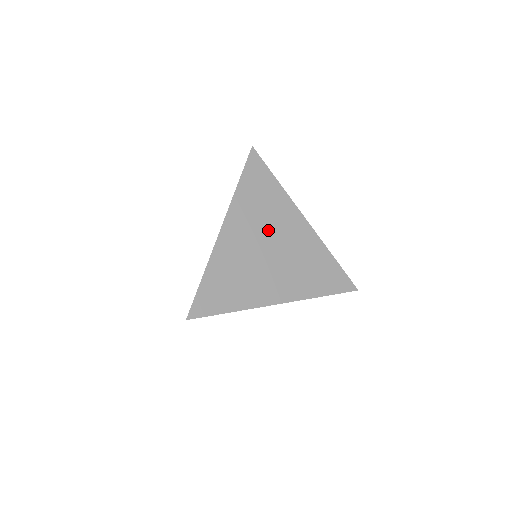
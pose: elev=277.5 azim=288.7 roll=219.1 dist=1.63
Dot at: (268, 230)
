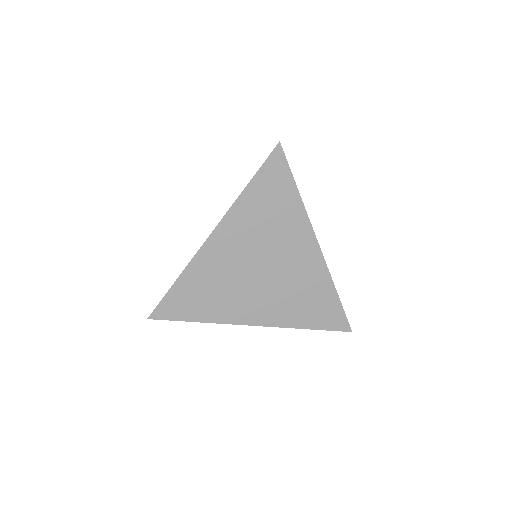
Dot at: (267, 247)
